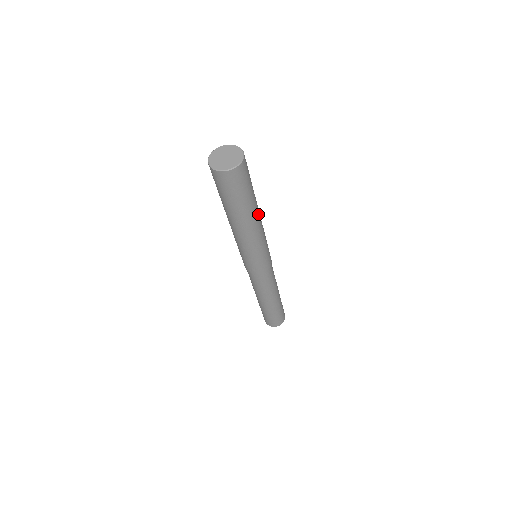
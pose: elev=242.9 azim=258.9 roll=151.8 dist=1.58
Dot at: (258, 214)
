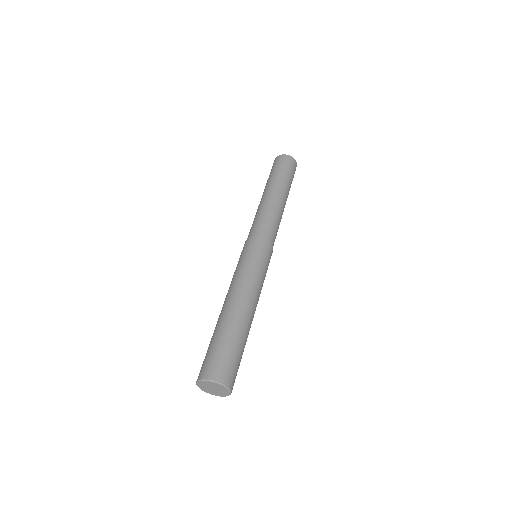
Dot at: (251, 315)
